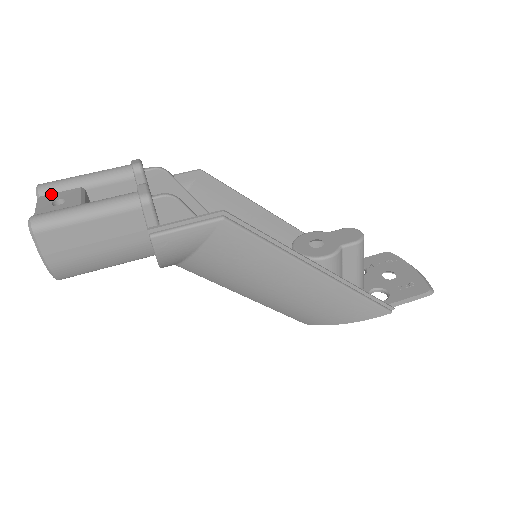
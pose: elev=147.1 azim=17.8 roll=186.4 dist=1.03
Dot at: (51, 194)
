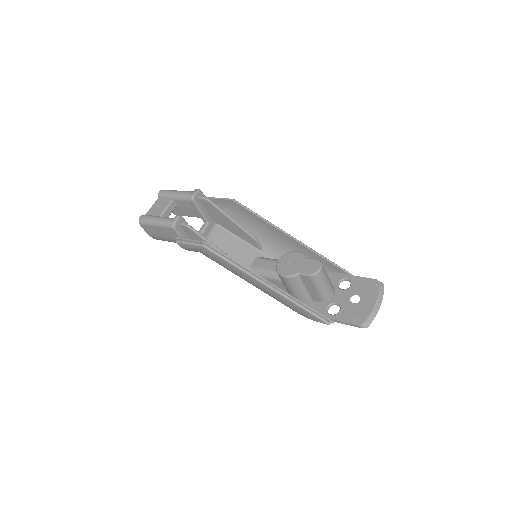
Dot at: (162, 198)
